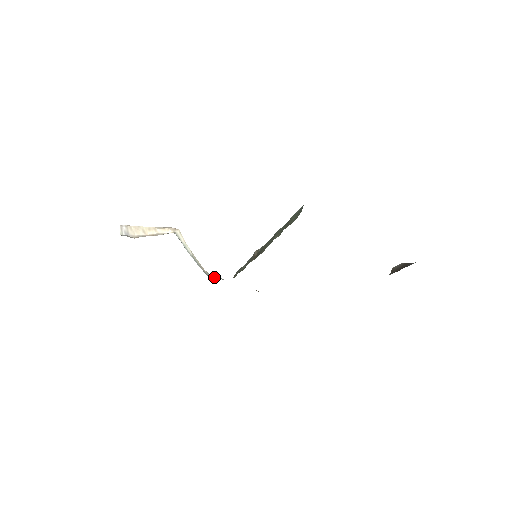
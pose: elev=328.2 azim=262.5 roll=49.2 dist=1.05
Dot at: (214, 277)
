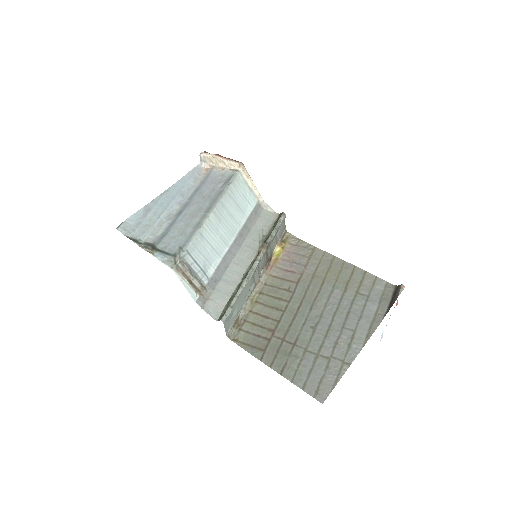
Dot at: (266, 208)
